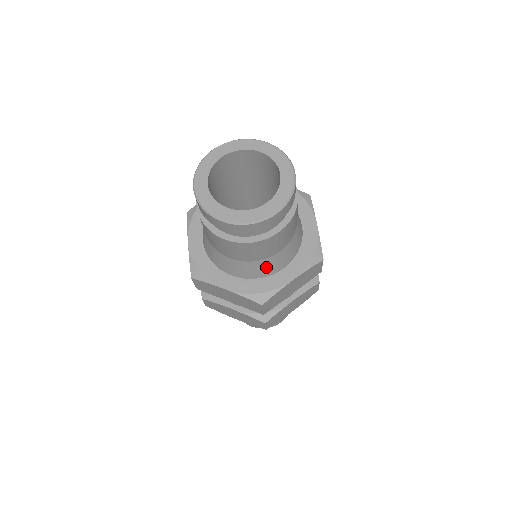
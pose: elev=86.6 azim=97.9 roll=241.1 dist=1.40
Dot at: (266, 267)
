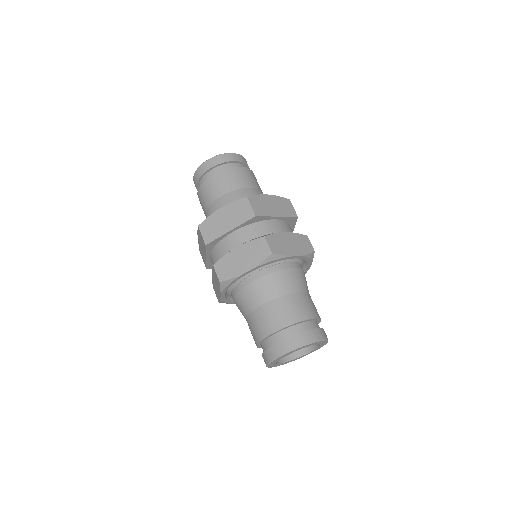
Dot at: (246, 195)
